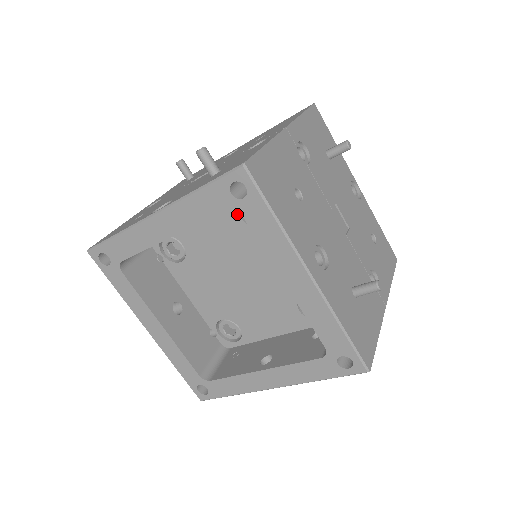
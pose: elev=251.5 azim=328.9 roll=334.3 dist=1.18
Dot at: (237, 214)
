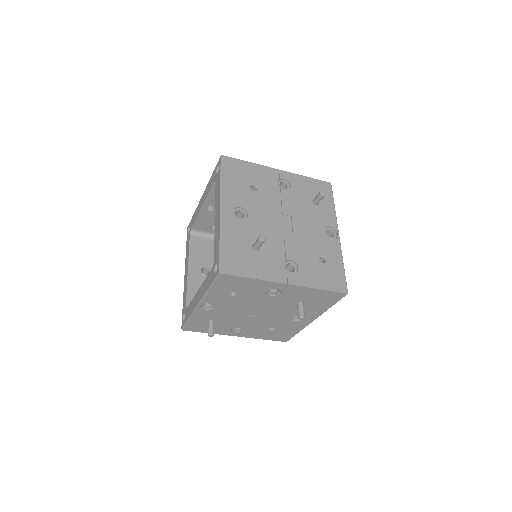
Dot at: occluded
